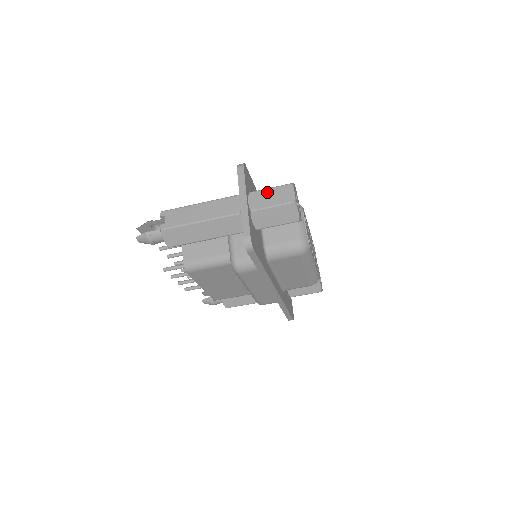
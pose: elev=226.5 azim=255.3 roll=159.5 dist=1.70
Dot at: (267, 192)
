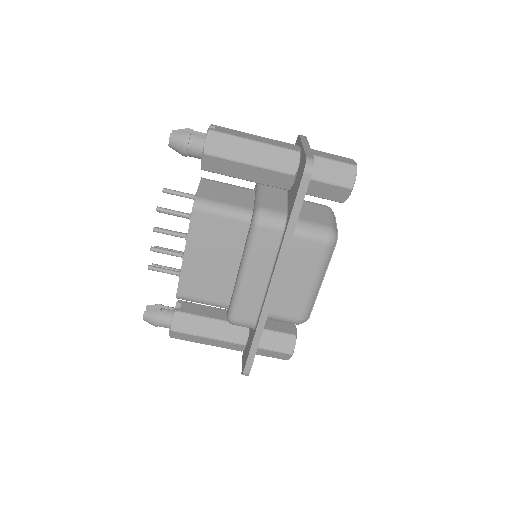
Dot at: (328, 154)
